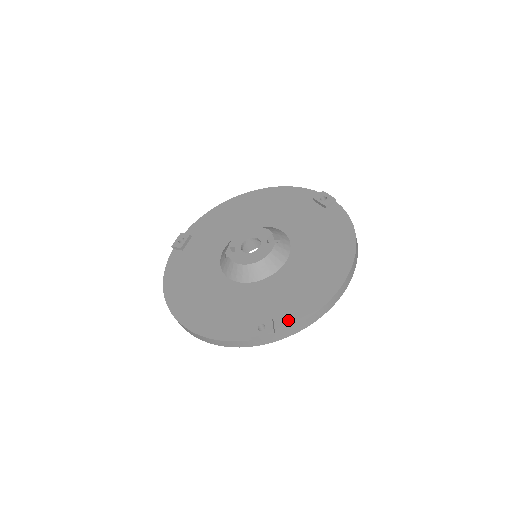
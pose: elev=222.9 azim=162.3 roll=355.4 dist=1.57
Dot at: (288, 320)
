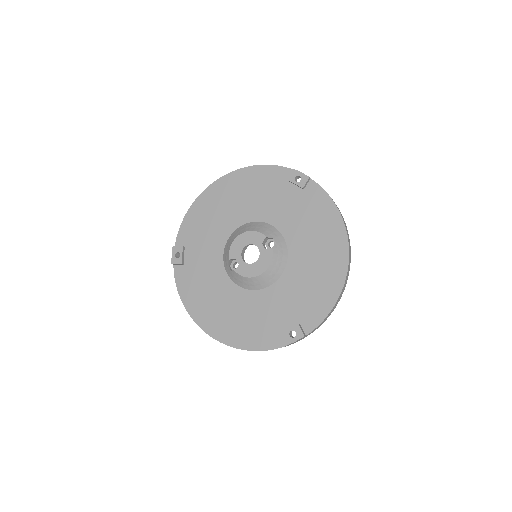
Dot at: (312, 320)
